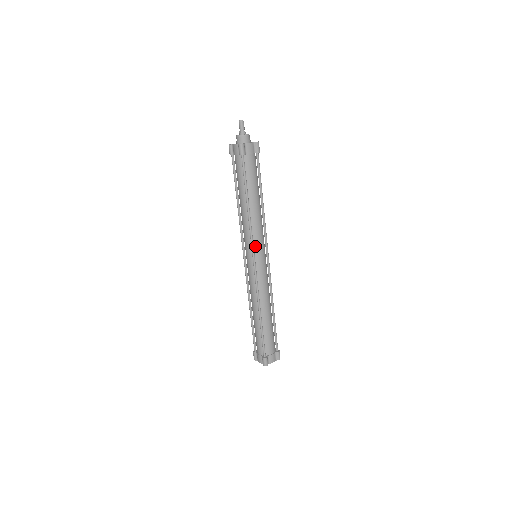
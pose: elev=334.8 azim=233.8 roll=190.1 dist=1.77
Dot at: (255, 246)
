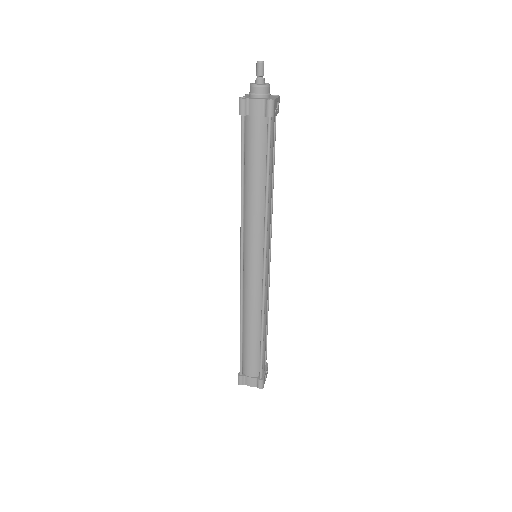
Dot at: (247, 244)
